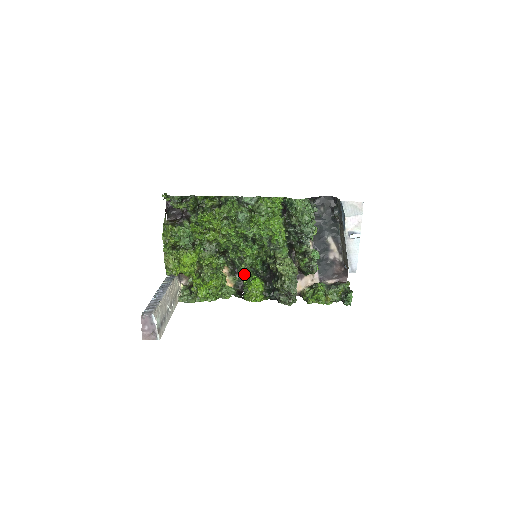
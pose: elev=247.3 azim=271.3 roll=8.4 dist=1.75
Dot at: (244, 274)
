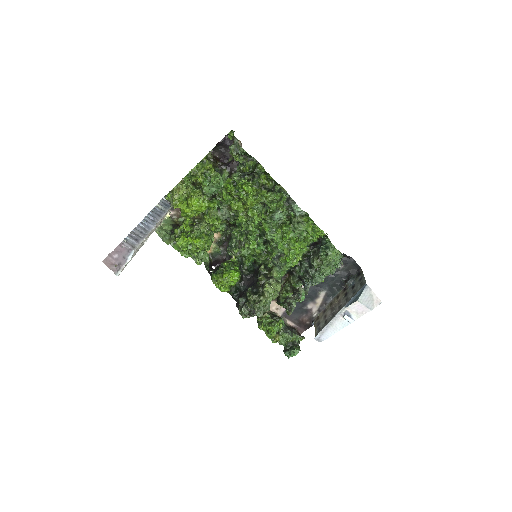
Dot at: (229, 254)
